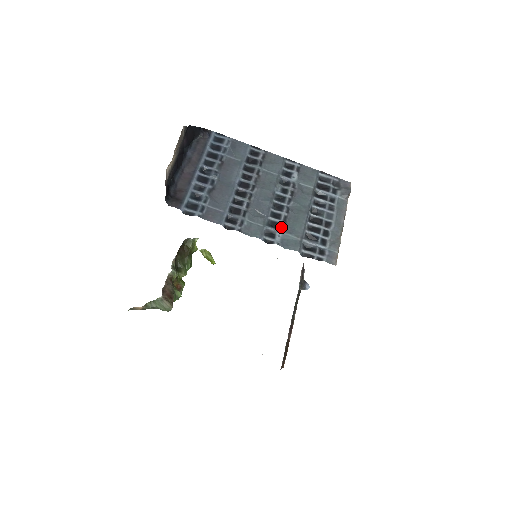
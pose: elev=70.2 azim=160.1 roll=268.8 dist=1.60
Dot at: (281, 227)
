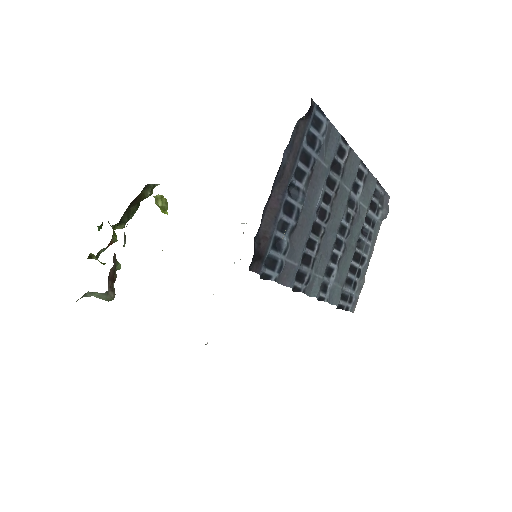
Dot at: (334, 275)
